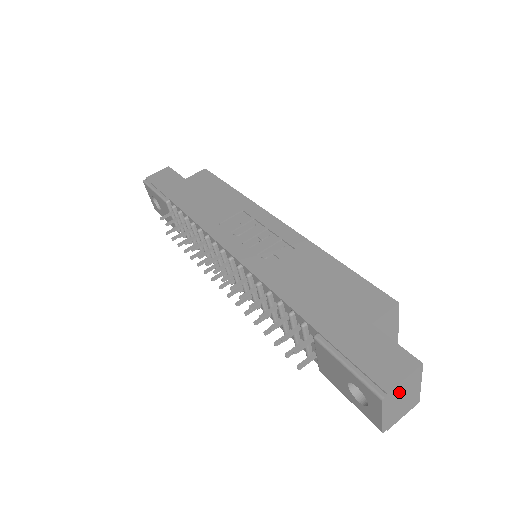
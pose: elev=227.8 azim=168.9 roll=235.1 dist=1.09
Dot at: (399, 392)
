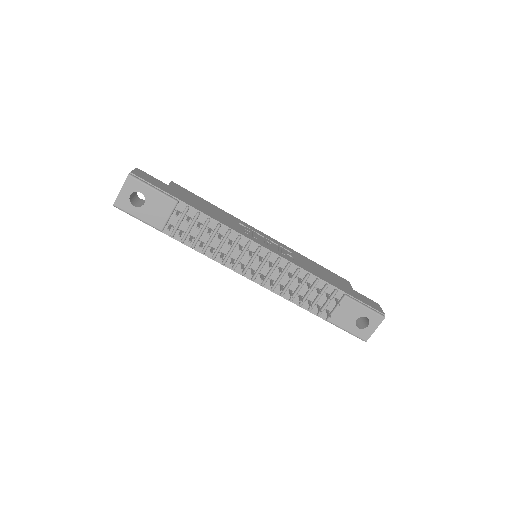
Dot at: occluded
